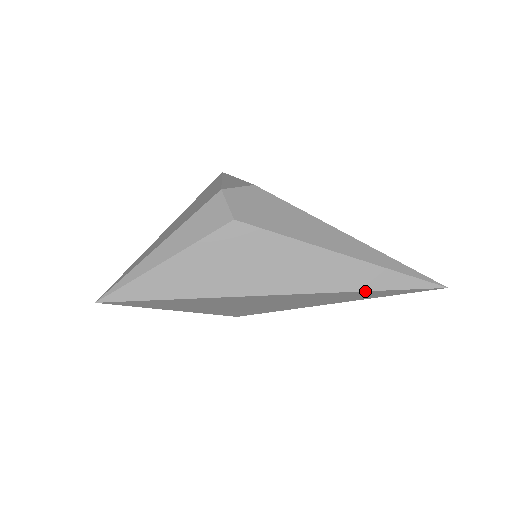
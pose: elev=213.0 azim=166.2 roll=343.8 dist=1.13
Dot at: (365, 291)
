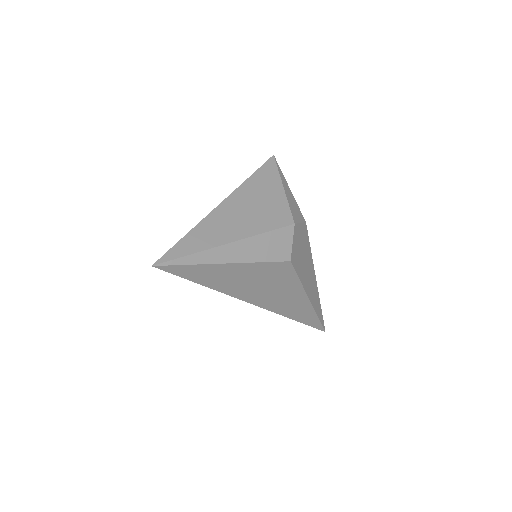
Dot at: (297, 321)
